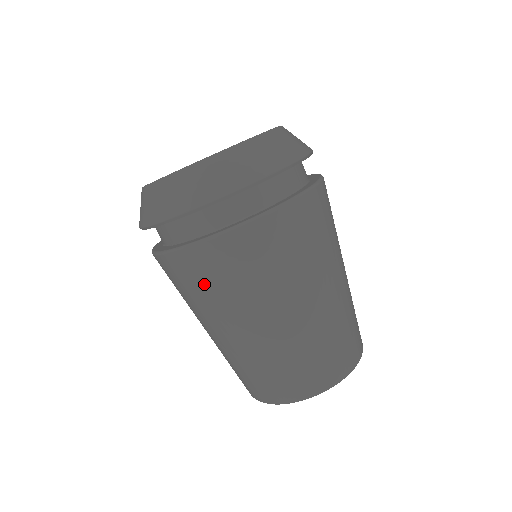
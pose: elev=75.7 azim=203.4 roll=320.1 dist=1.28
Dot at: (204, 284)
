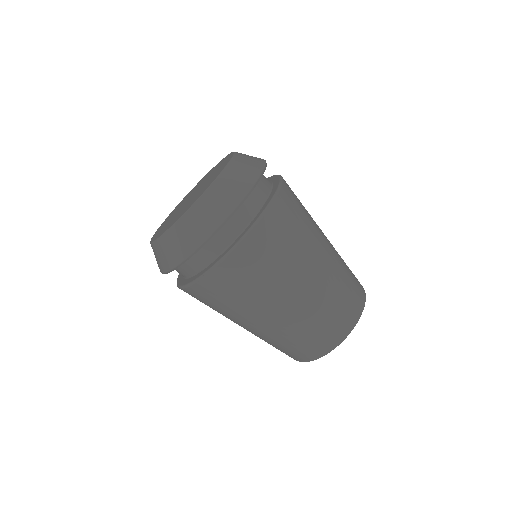
Dot at: (261, 267)
